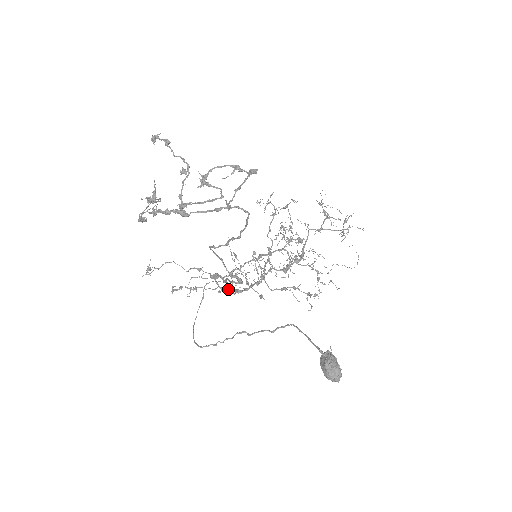
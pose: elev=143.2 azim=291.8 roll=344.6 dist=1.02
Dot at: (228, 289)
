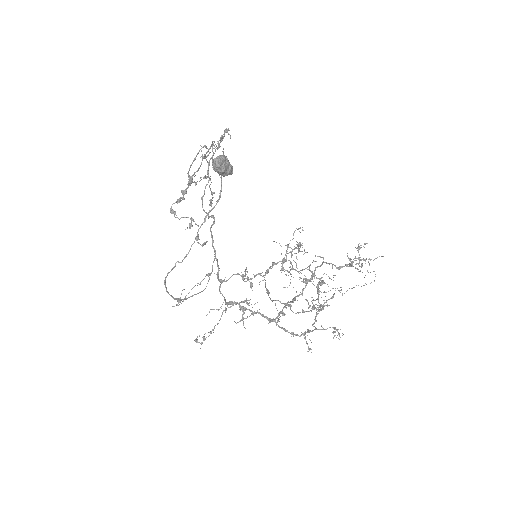
Dot at: (232, 303)
